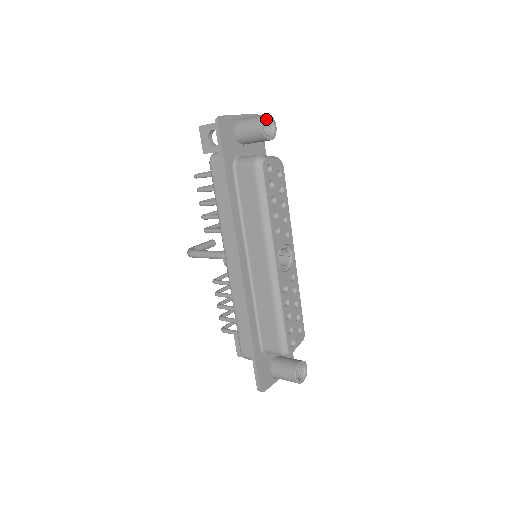
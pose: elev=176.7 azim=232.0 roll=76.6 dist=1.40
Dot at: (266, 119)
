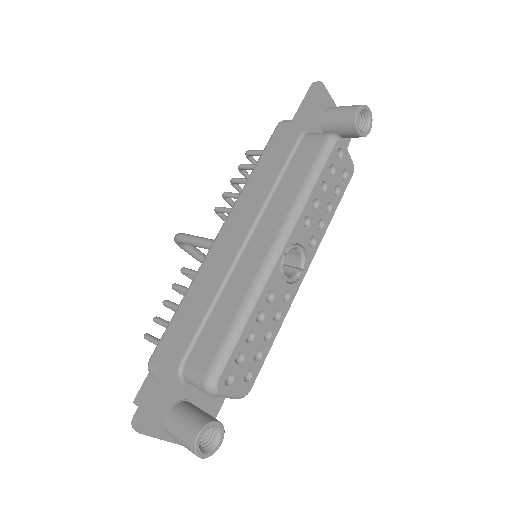
Dot at: (365, 114)
